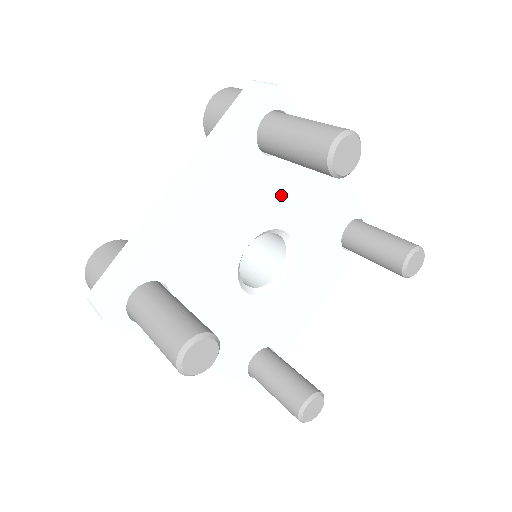
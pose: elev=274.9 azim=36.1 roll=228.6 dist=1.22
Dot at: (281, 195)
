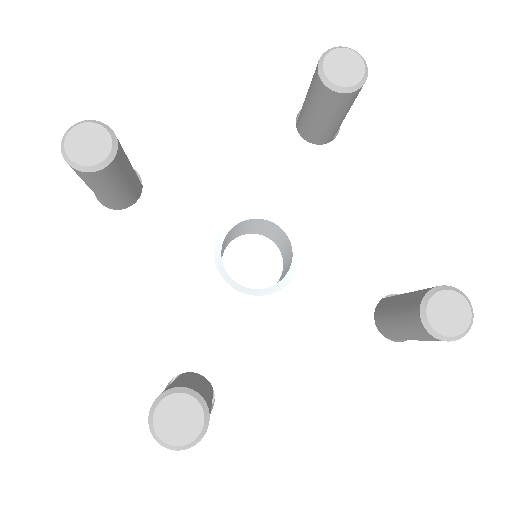
Dot at: (189, 204)
